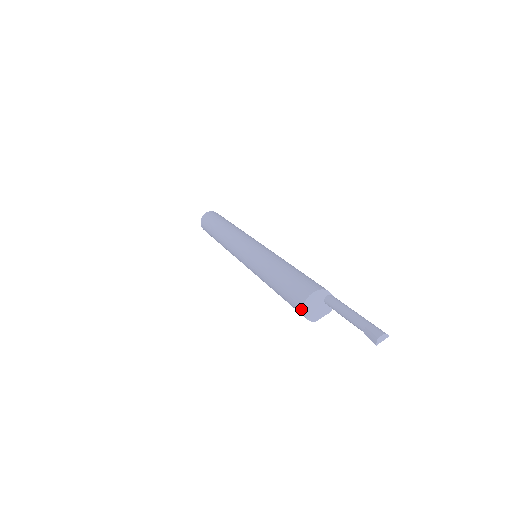
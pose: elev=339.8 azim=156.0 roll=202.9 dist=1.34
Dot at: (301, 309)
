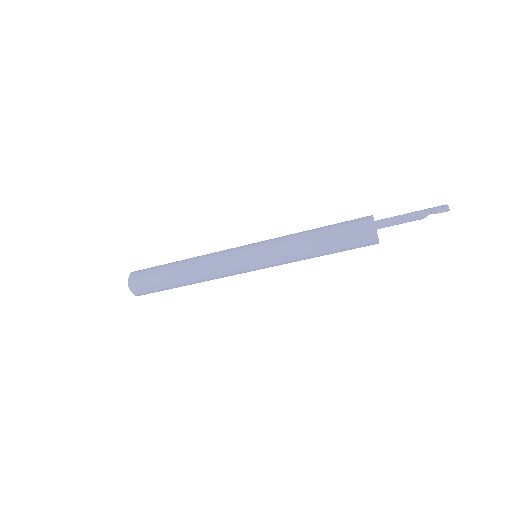
Dot at: (373, 232)
